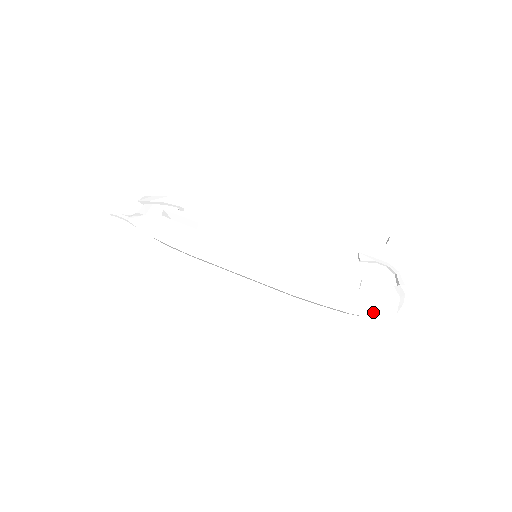
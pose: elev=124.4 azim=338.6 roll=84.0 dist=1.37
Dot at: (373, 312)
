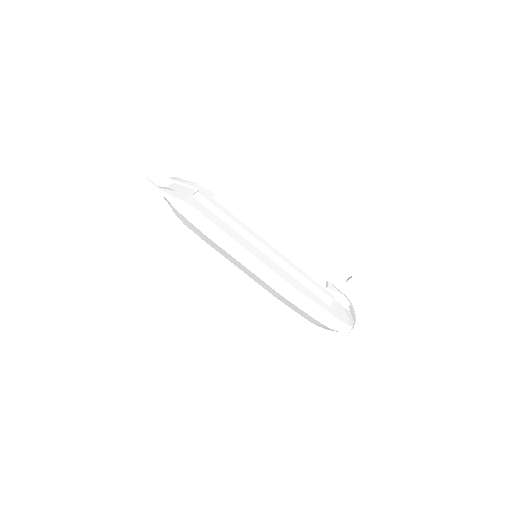
Dot at: (336, 325)
